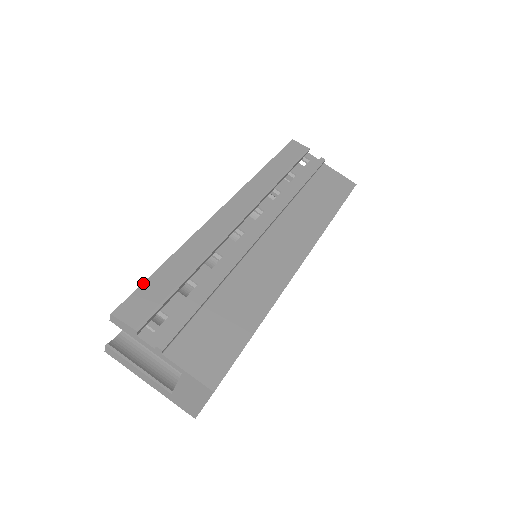
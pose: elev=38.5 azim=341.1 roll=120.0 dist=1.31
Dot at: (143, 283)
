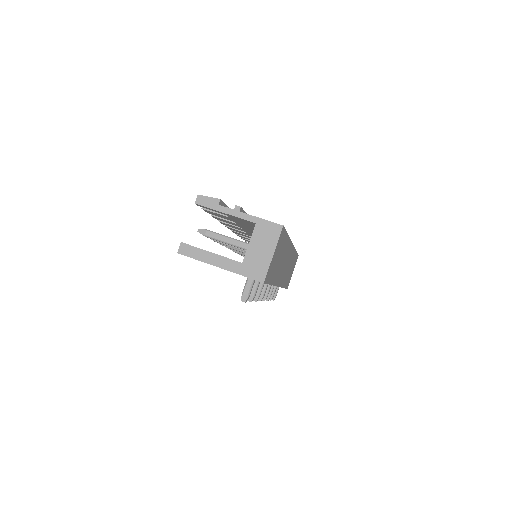
Dot at: occluded
